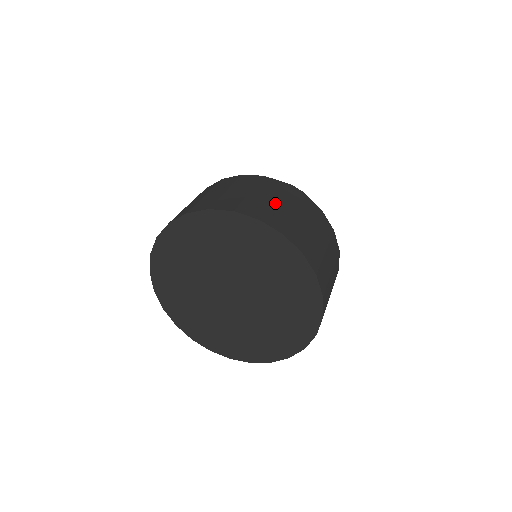
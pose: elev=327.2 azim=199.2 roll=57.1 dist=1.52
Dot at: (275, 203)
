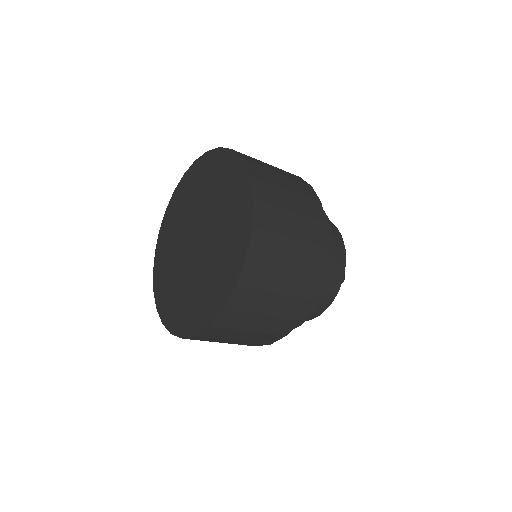
Dot at: occluded
